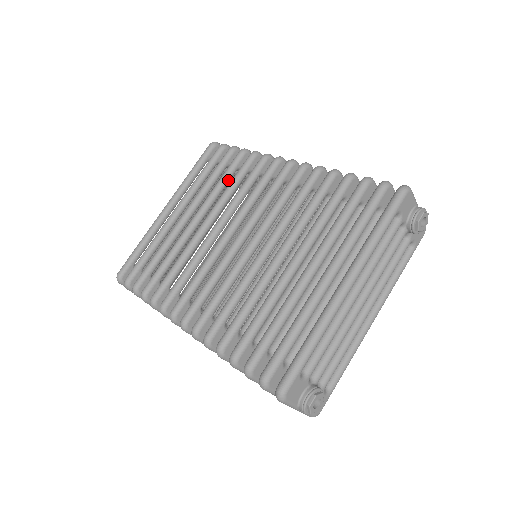
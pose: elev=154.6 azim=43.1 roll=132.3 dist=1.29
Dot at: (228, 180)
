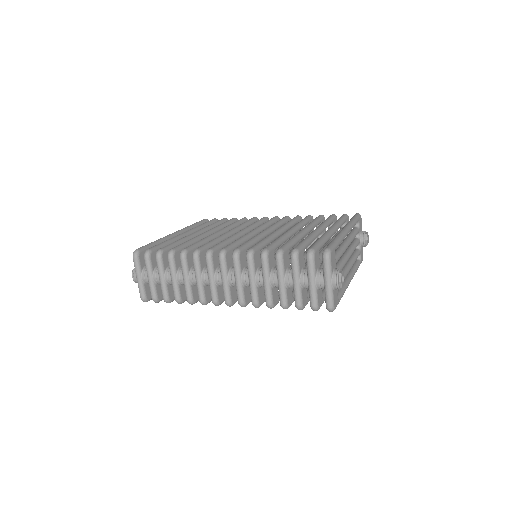
Dot at: occluded
